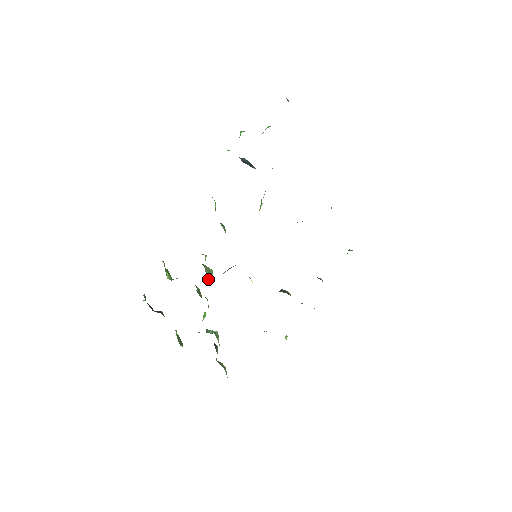
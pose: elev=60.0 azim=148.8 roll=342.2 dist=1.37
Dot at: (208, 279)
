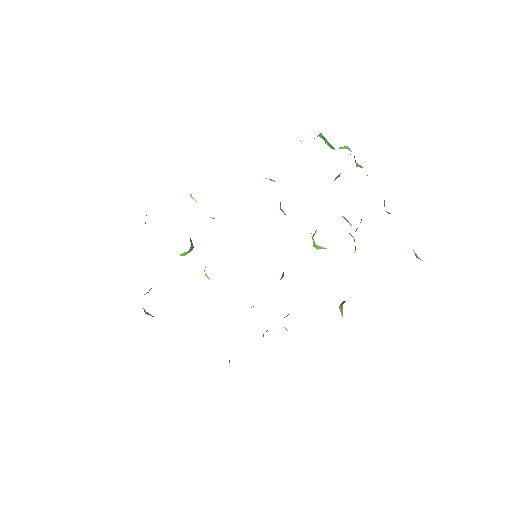
Dot at: (186, 252)
